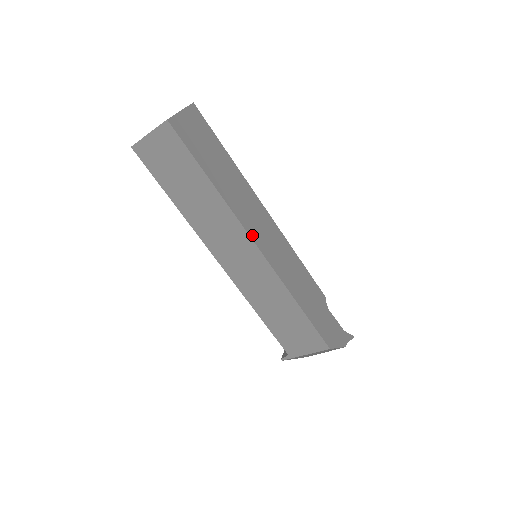
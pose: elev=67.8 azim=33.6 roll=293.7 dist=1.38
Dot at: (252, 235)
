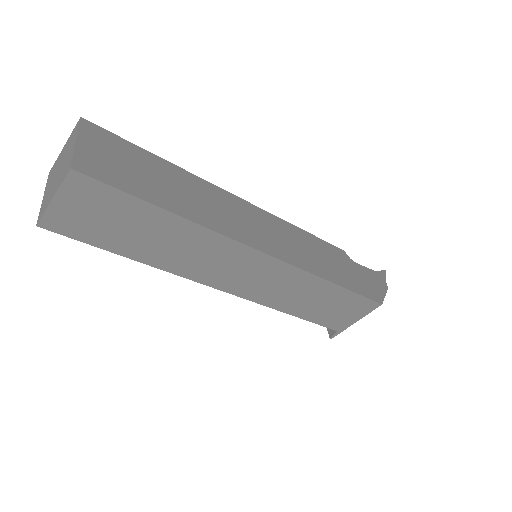
Dot at: (252, 244)
